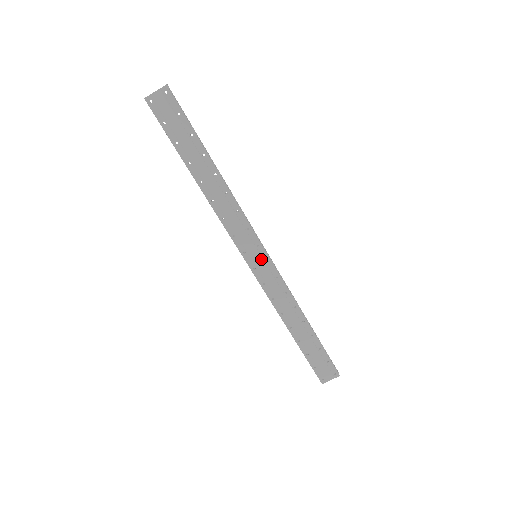
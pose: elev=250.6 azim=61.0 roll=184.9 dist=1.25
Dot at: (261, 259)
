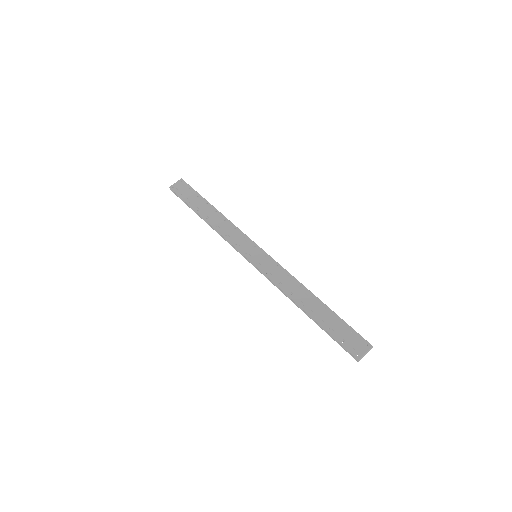
Dot at: (260, 255)
